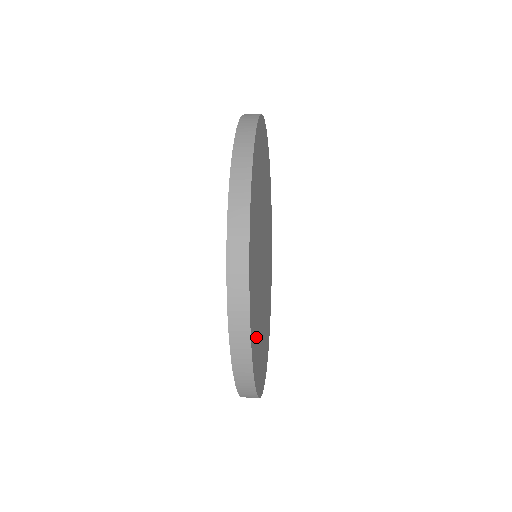
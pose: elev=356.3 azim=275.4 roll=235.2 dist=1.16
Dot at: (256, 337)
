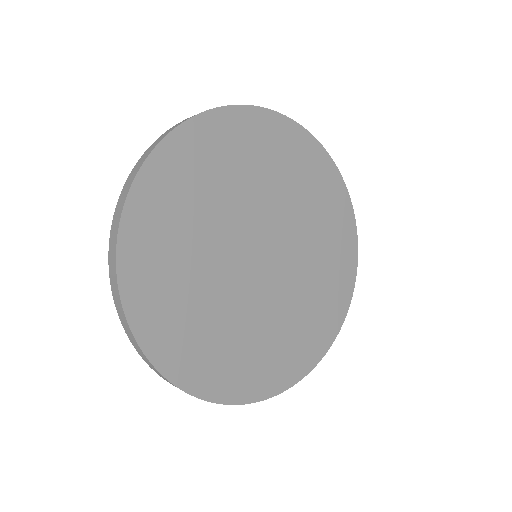
Dot at: (158, 263)
